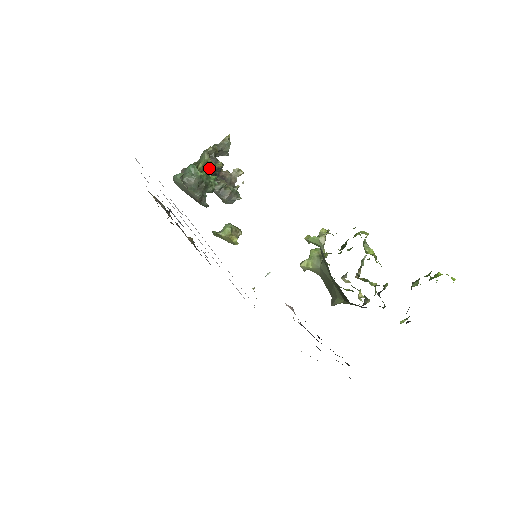
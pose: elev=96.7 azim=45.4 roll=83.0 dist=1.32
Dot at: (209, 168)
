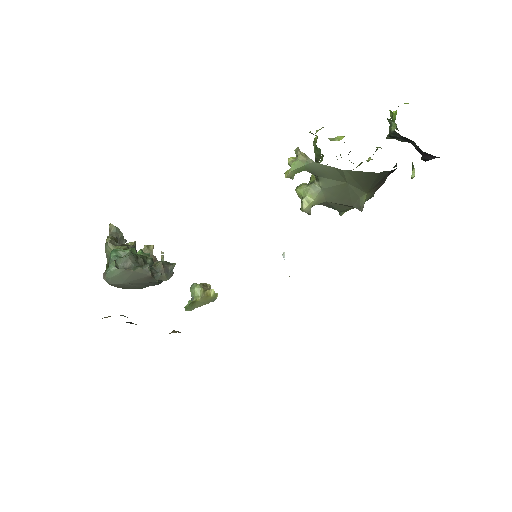
Dot at: occluded
